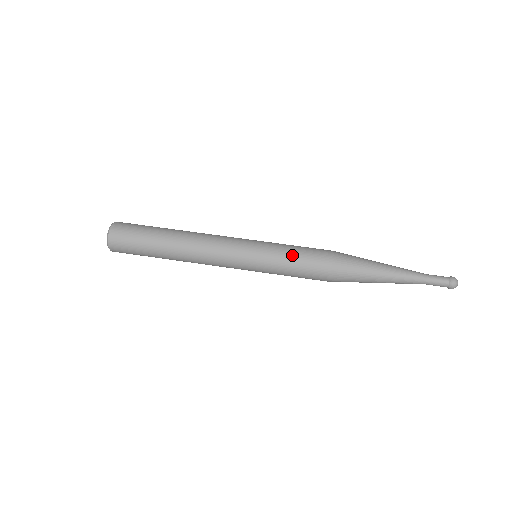
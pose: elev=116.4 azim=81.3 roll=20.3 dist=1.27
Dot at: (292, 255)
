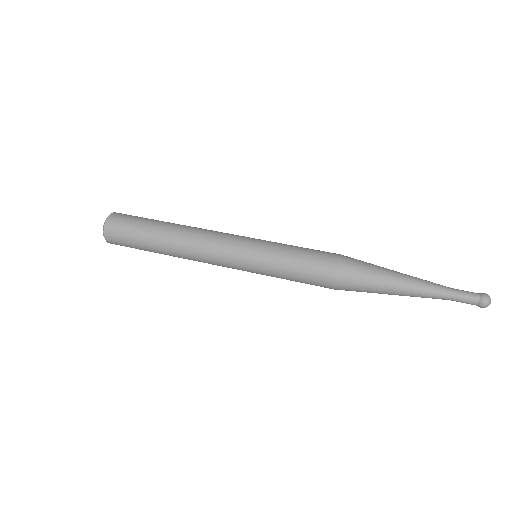
Dot at: (293, 257)
